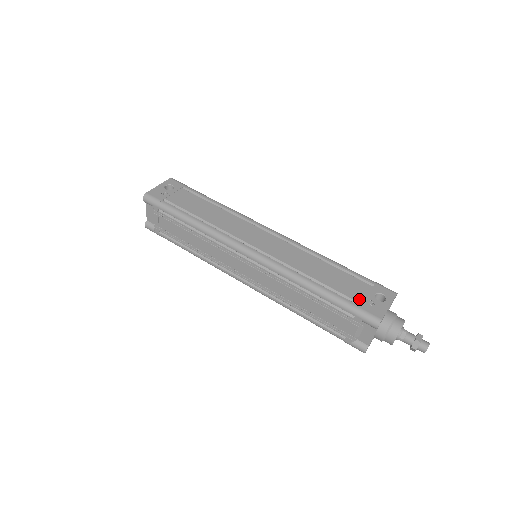
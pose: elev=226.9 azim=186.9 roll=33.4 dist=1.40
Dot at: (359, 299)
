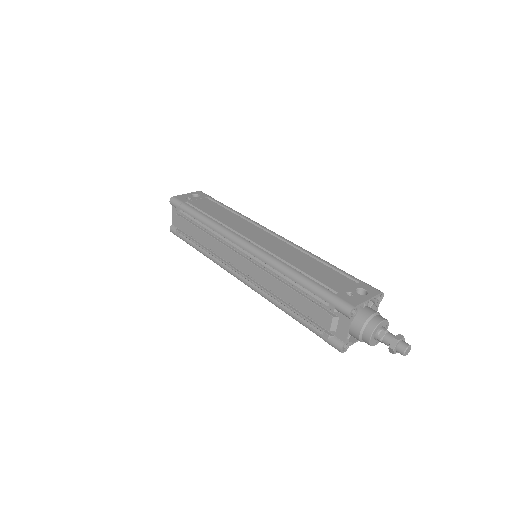
Dot at: (337, 289)
